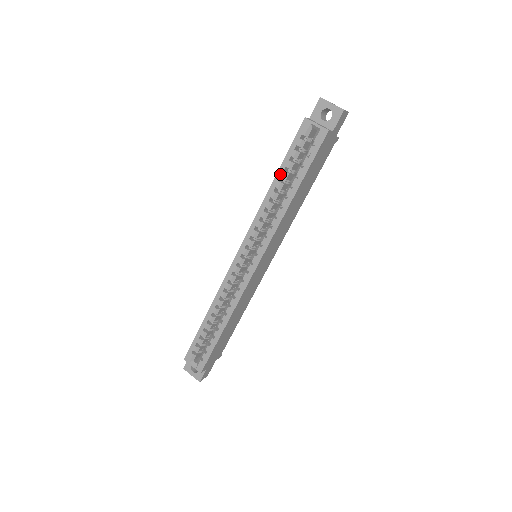
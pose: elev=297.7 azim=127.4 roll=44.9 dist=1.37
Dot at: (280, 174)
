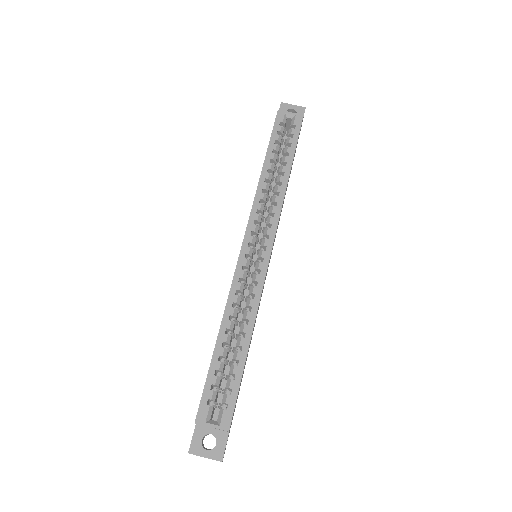
Dot at: (269, 156)
